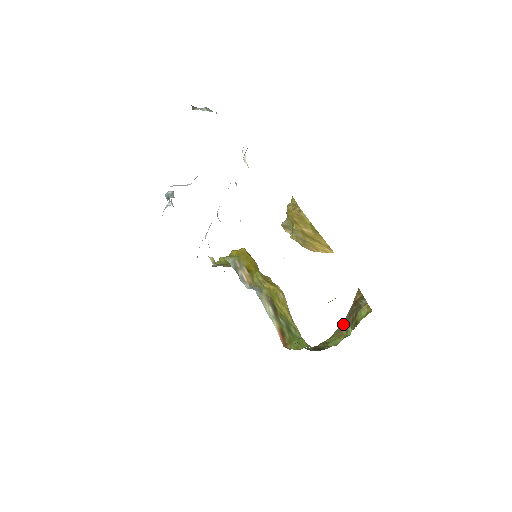
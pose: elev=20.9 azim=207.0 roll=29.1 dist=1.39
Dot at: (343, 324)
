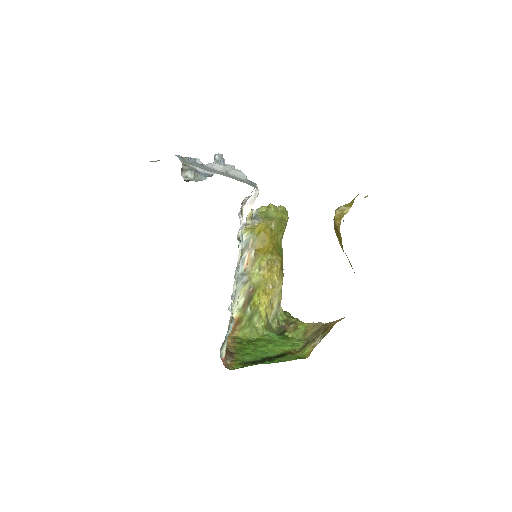
Dot at: (315, 328)
